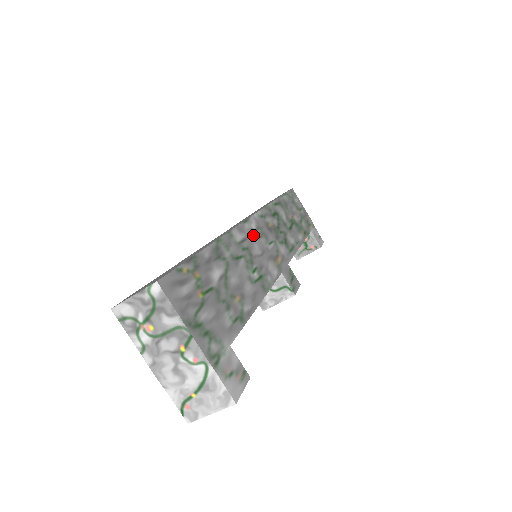
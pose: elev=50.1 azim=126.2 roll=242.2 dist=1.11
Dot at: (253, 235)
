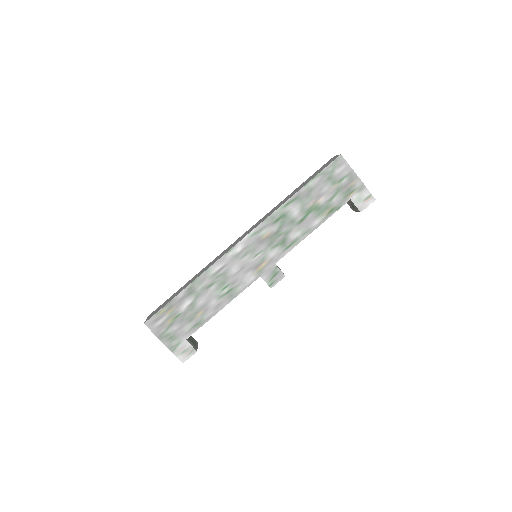
Dot at: (235, 259)
